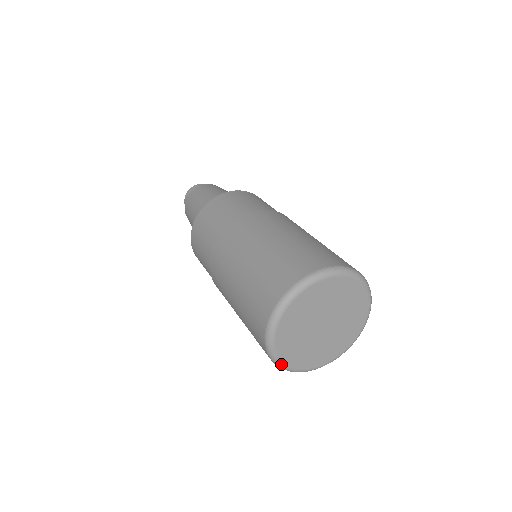
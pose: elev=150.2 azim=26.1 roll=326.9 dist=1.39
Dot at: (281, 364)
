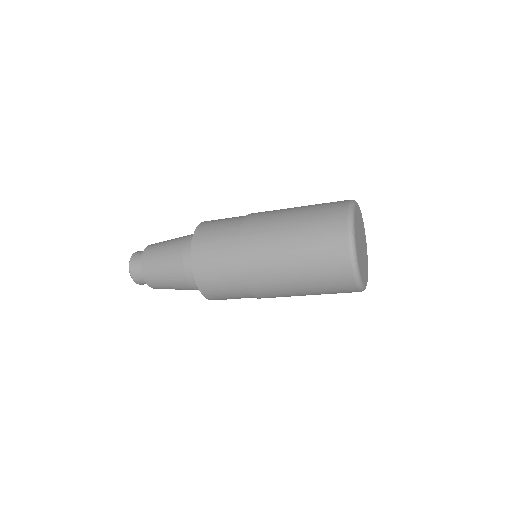
Dot at: (356, 256)
